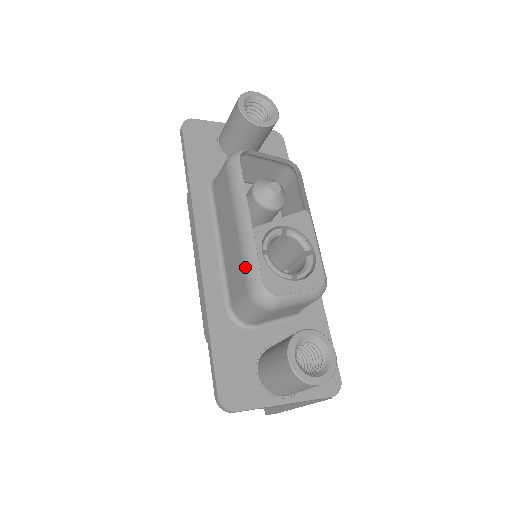
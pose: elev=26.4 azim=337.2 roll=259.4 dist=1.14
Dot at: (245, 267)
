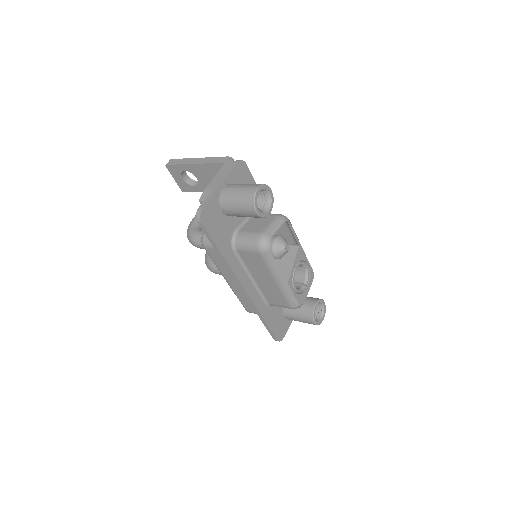
Dot at: (287, 299)
